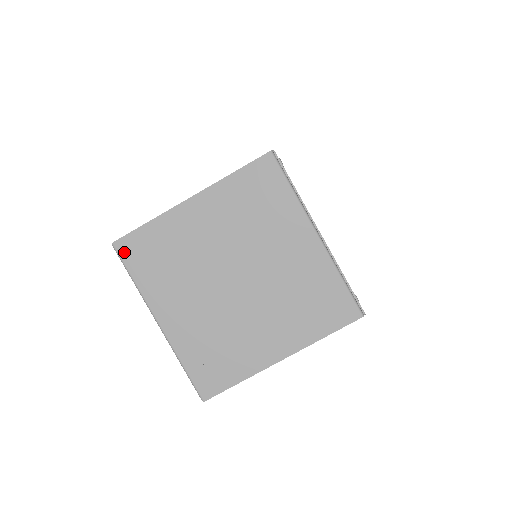
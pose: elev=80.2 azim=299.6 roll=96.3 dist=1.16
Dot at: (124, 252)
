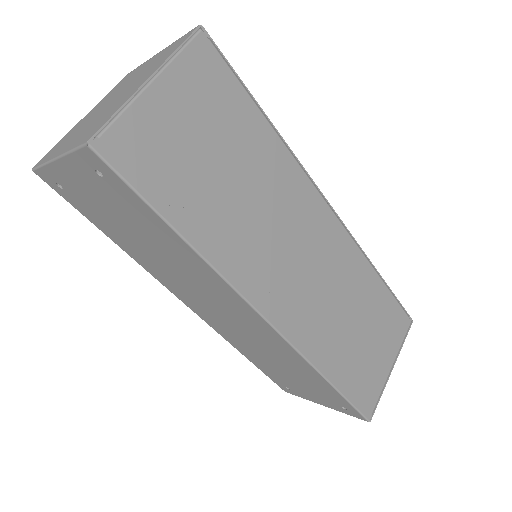
Dot at: (39, 164)
